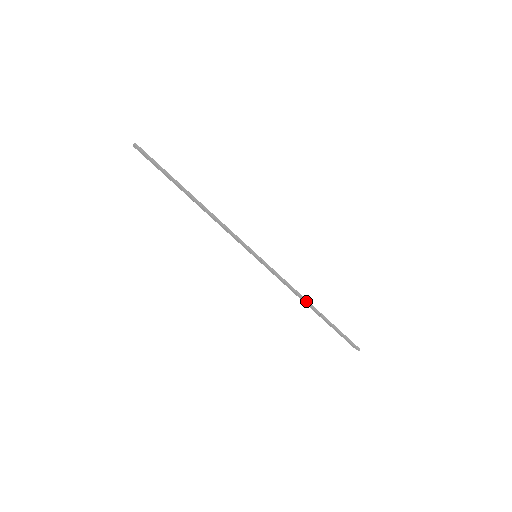
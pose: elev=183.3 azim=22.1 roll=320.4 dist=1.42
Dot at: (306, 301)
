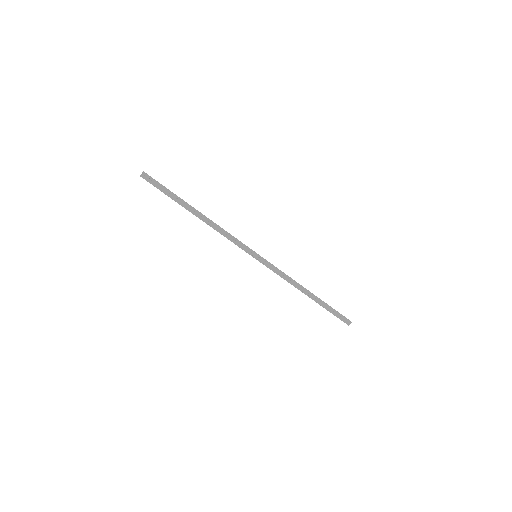
Dot at: (303, 287)
